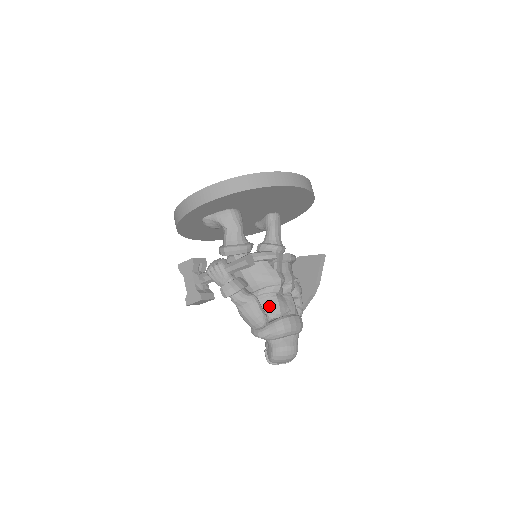
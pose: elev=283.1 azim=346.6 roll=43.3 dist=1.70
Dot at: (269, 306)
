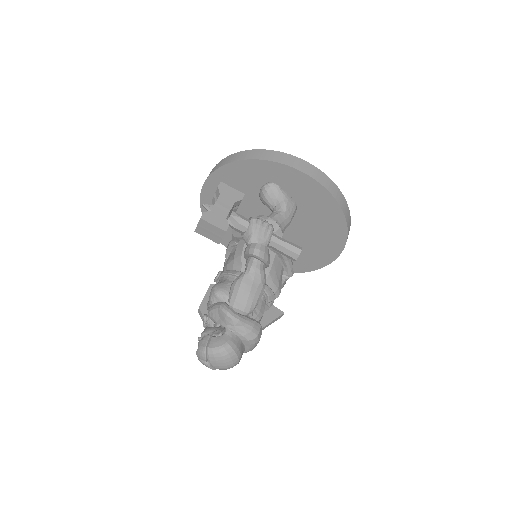
Dot at: (258, 303)
